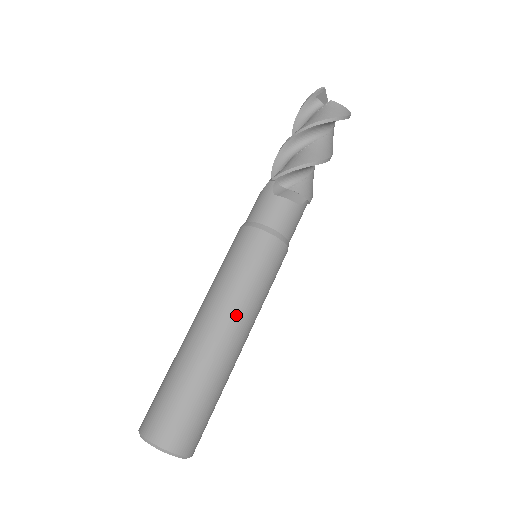
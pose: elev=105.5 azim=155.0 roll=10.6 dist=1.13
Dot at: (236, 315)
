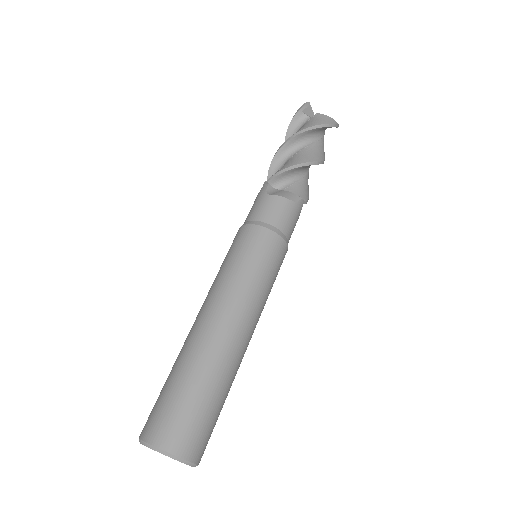
Dot at: (236, 307)
